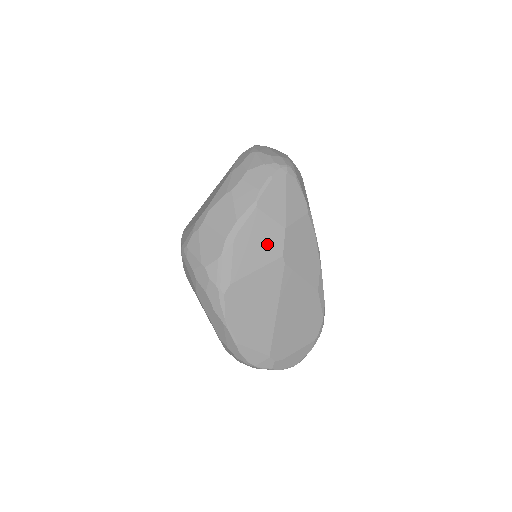
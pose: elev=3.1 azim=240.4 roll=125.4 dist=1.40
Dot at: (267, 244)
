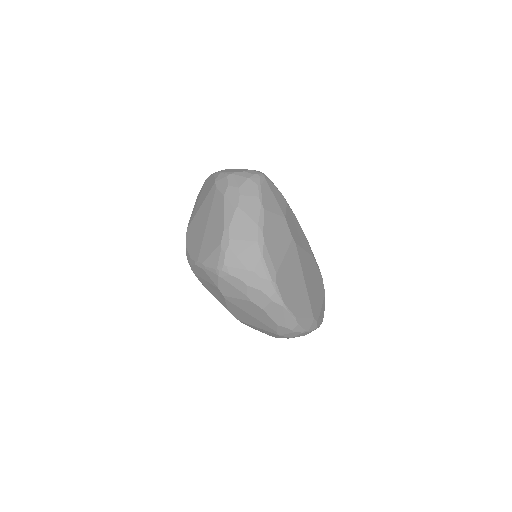
Dot at: (281, 234)
